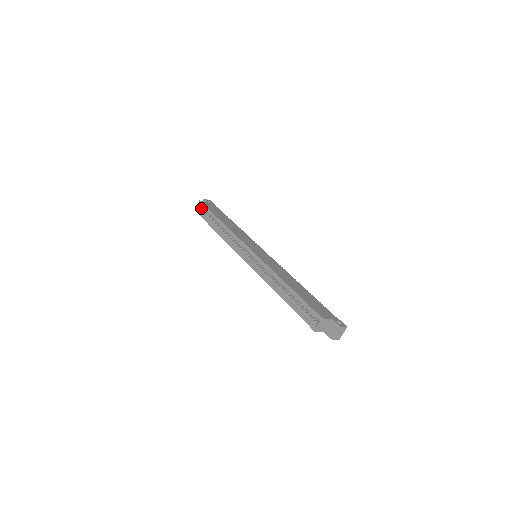
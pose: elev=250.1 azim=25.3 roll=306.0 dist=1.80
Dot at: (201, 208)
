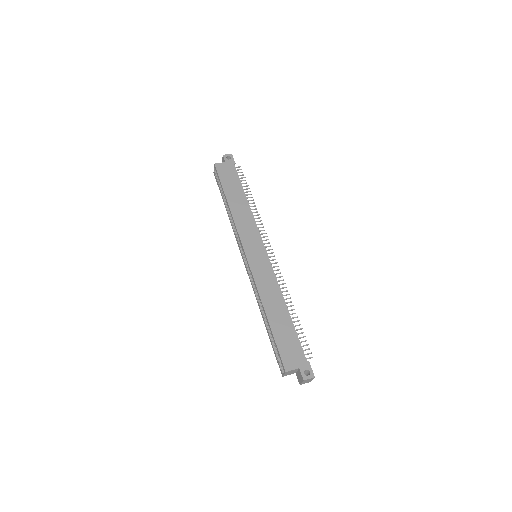
Dot at: occluded
